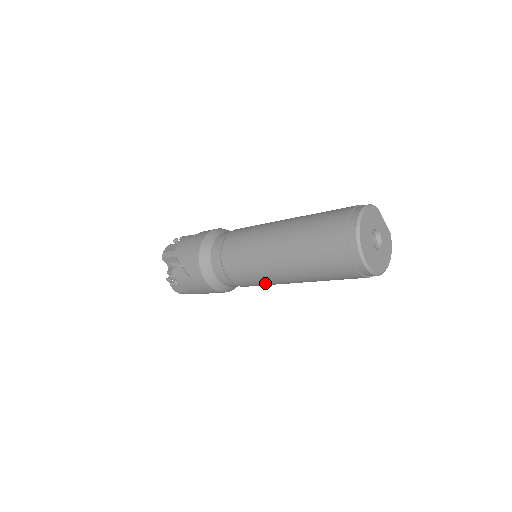
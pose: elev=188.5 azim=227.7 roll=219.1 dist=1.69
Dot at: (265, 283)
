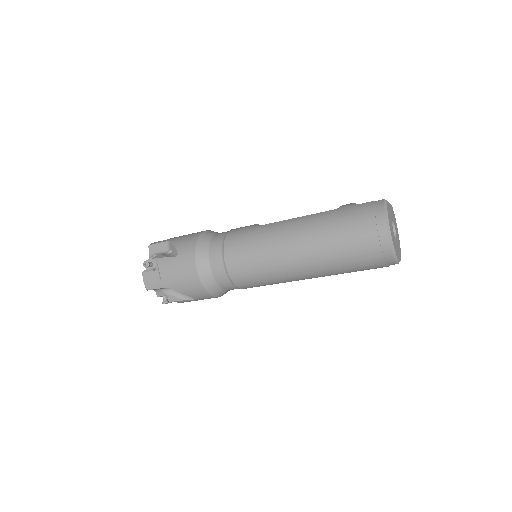
Dot at: occluded
